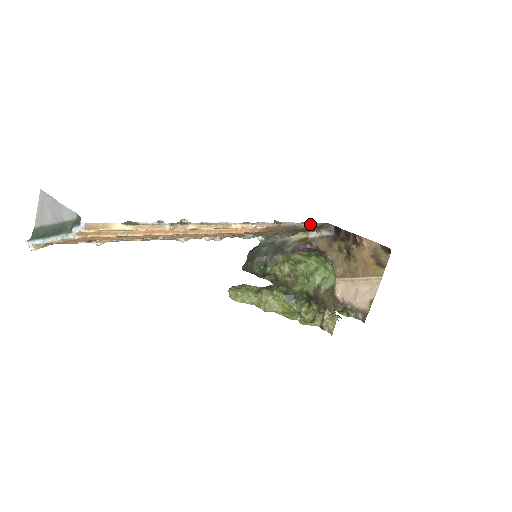
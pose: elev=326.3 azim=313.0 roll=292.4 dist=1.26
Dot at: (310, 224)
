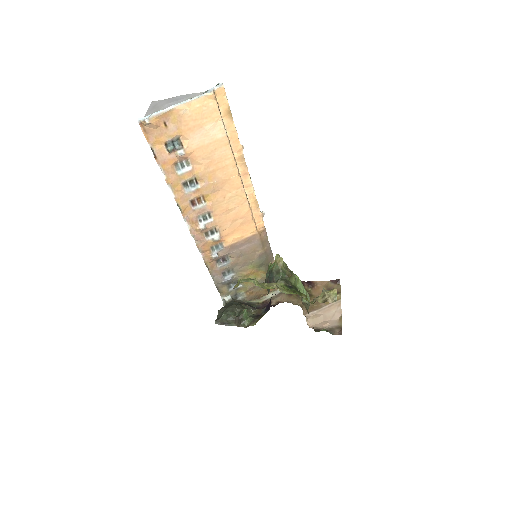
Dot at: occluded
